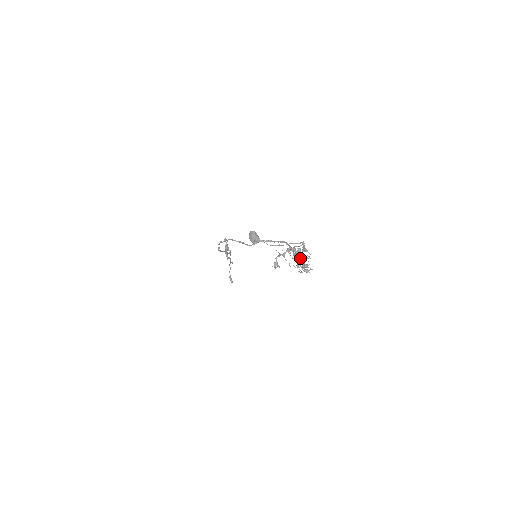
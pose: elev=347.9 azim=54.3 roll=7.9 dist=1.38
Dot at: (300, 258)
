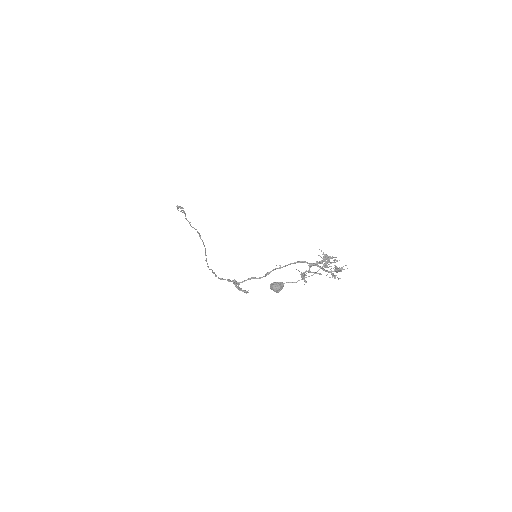
Dot at: occluded
